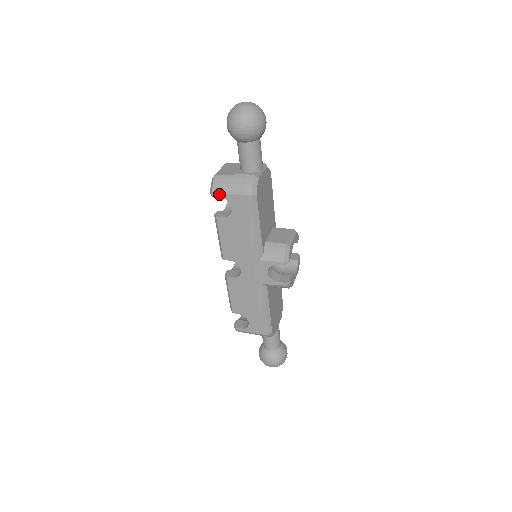
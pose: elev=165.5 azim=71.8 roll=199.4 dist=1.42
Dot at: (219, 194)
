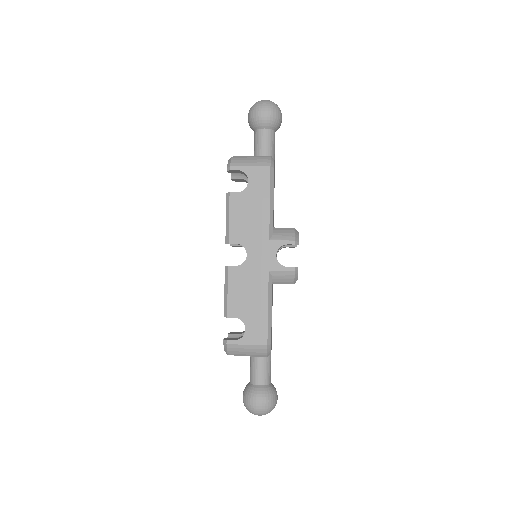
Dot at: (237, 167)
